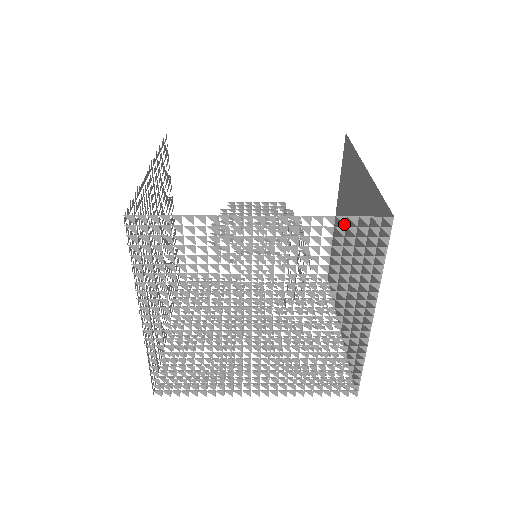
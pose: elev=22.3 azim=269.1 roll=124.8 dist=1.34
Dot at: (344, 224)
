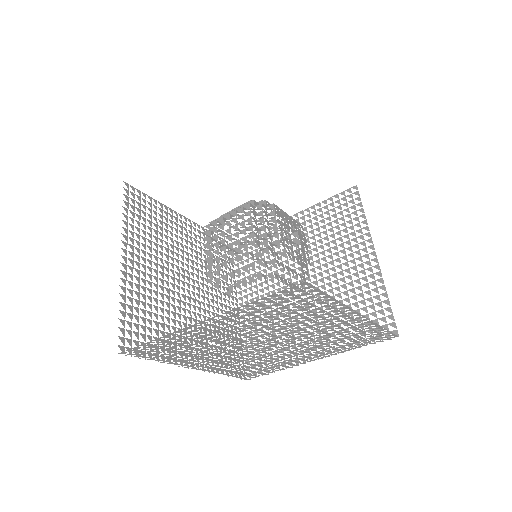
Dot at: occluded
